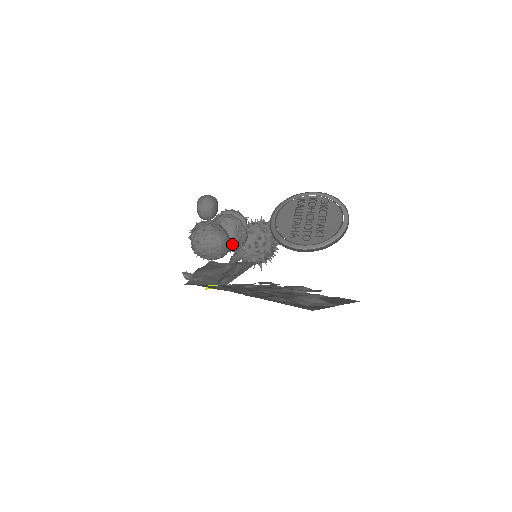
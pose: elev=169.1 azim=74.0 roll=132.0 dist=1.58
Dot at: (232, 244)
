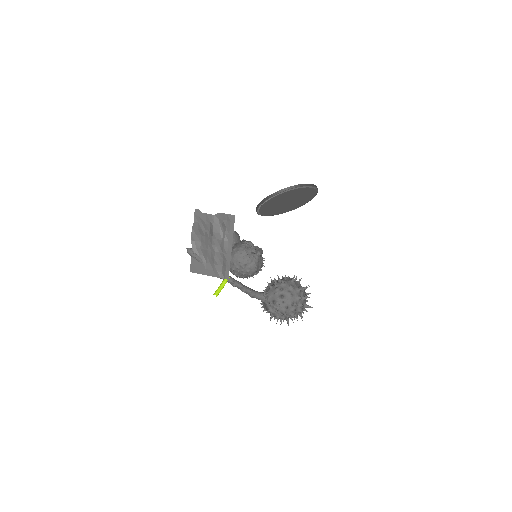
Dot at: (240, 253)
